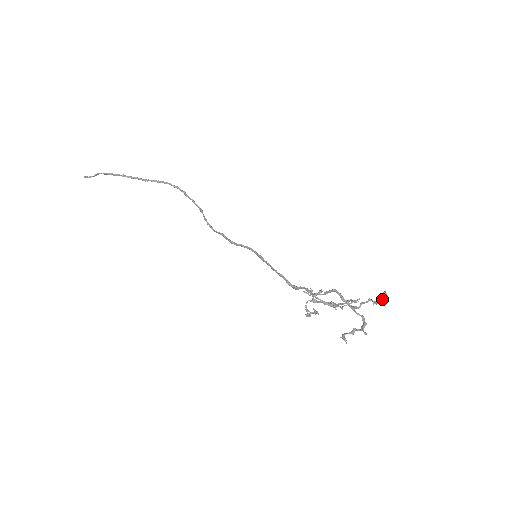
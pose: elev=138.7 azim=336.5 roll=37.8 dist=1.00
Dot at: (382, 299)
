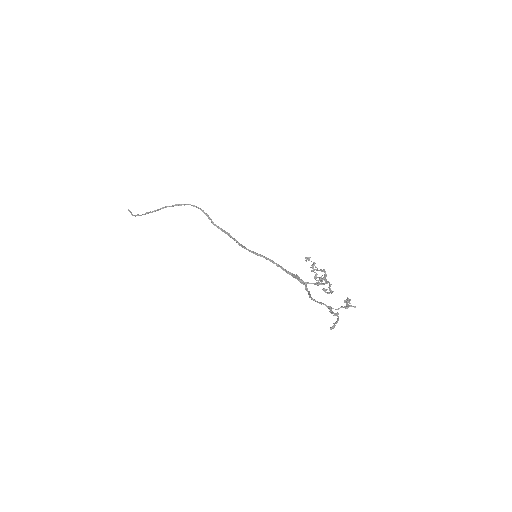
Dot at: occluded
